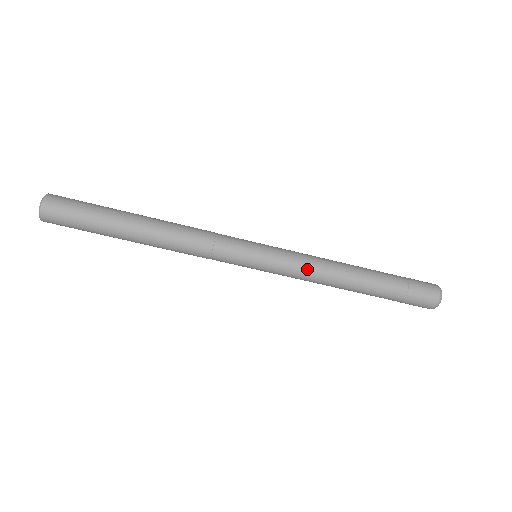
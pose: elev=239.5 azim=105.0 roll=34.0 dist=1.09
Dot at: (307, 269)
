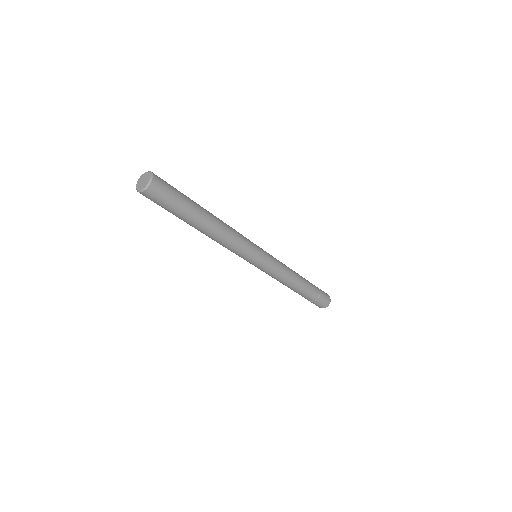
Dot at: occluded
